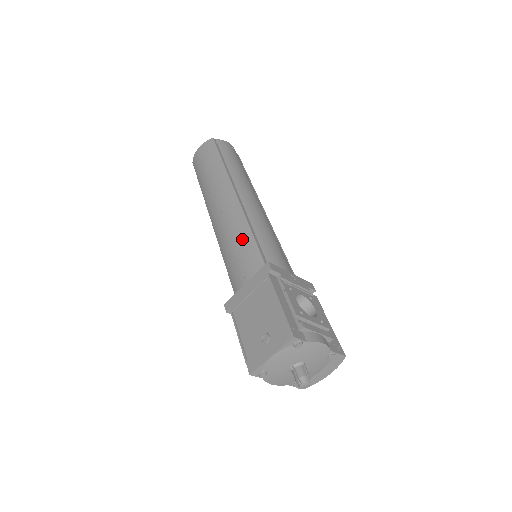
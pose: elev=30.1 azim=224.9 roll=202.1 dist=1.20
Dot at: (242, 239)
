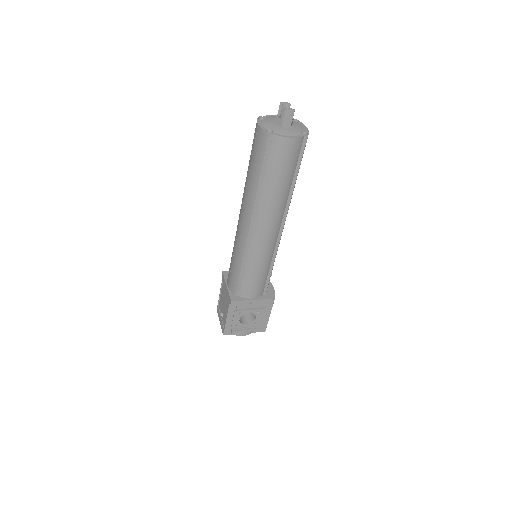
Dot at: (236, 264)
